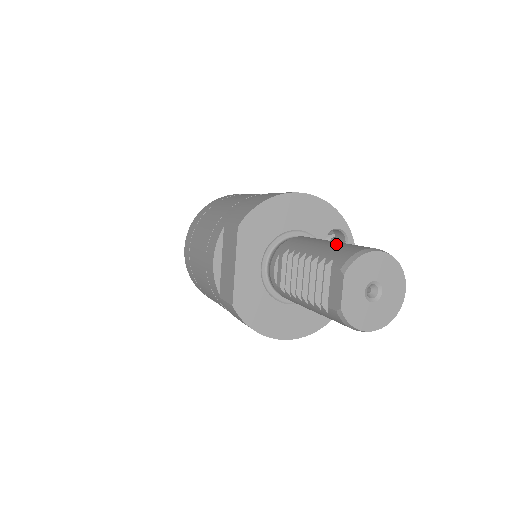
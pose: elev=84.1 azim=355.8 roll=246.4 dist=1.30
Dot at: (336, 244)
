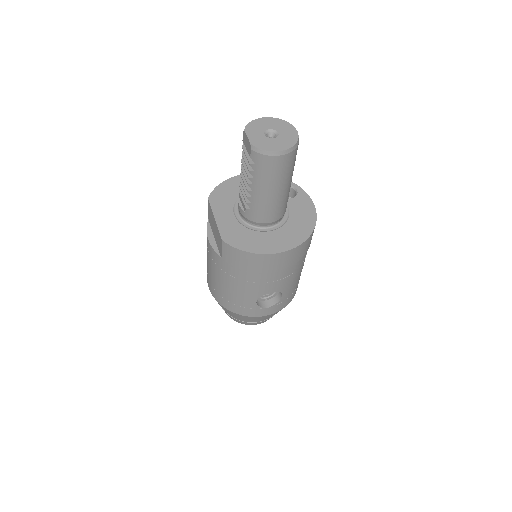
Dot at: occluded
